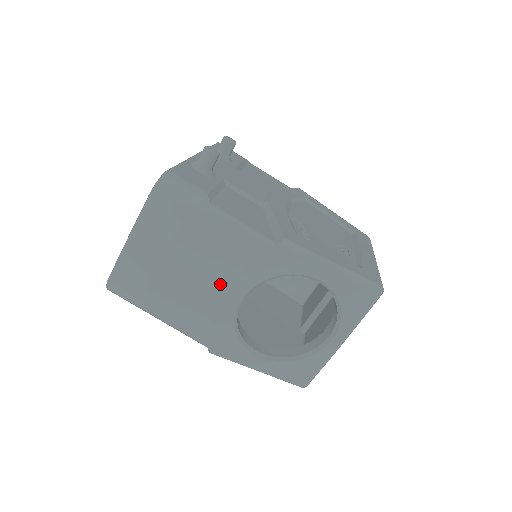
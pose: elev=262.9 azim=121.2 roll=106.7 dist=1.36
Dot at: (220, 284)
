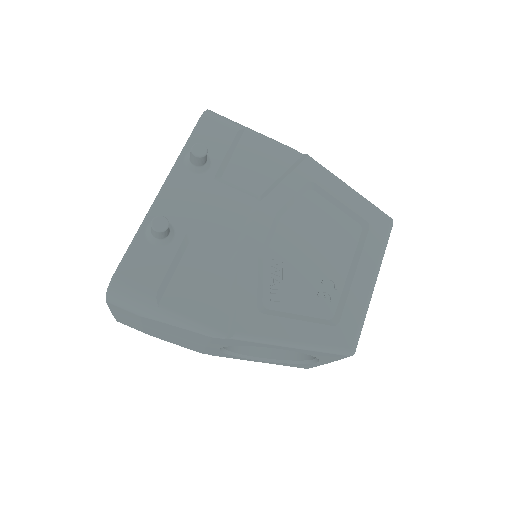
Dot at: (196, 343)
